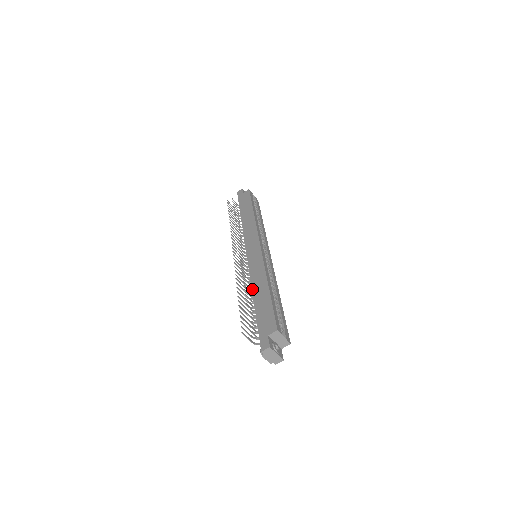
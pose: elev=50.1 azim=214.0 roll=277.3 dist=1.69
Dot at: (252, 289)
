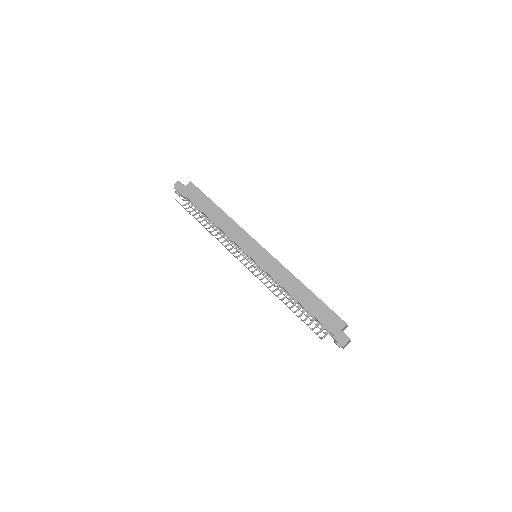
Dot at: (289, 293)
